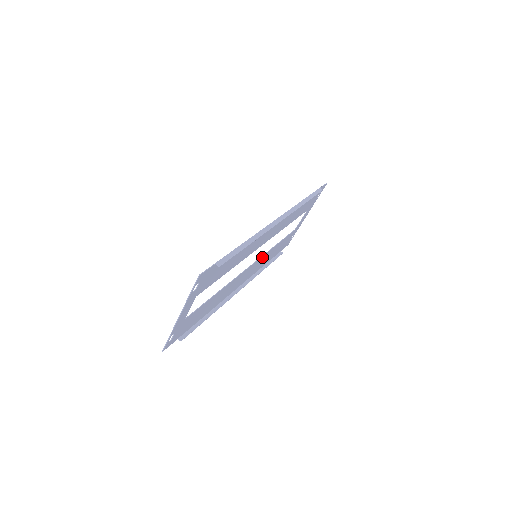
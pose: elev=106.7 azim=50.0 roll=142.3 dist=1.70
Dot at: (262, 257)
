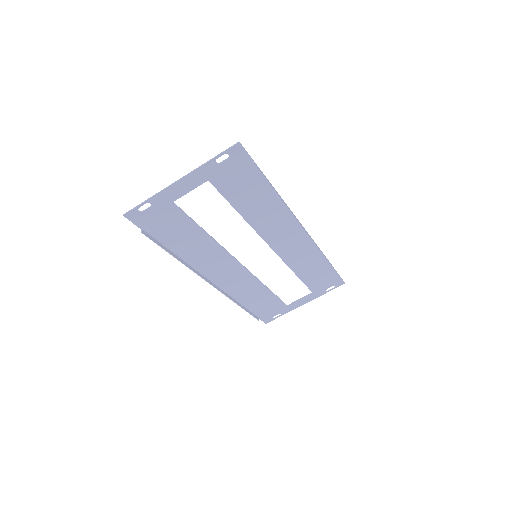
Dot at: (252, 278)
